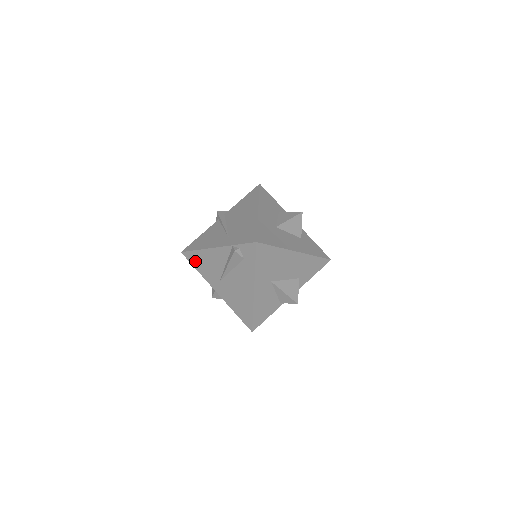
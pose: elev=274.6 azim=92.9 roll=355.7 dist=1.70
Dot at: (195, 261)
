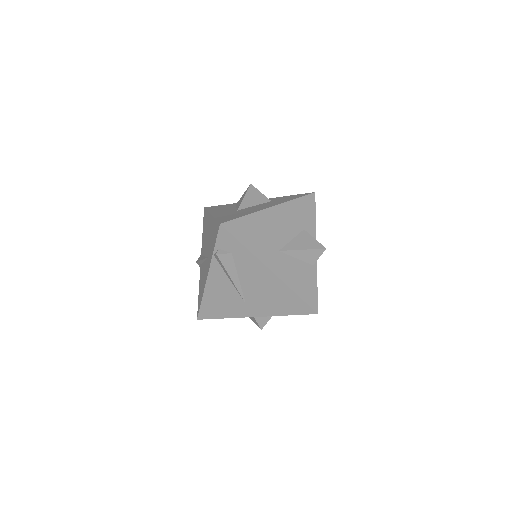
Dot at: (212, 312)
